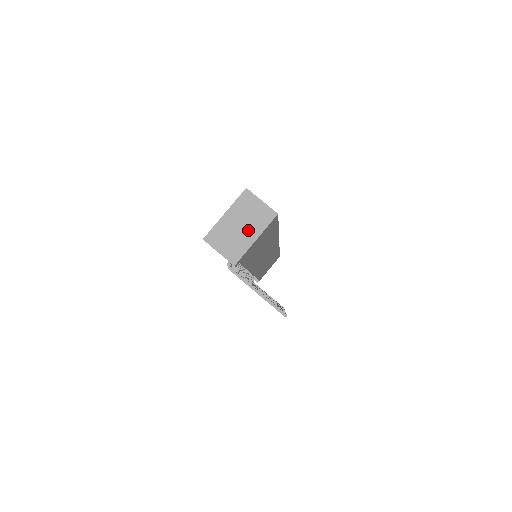
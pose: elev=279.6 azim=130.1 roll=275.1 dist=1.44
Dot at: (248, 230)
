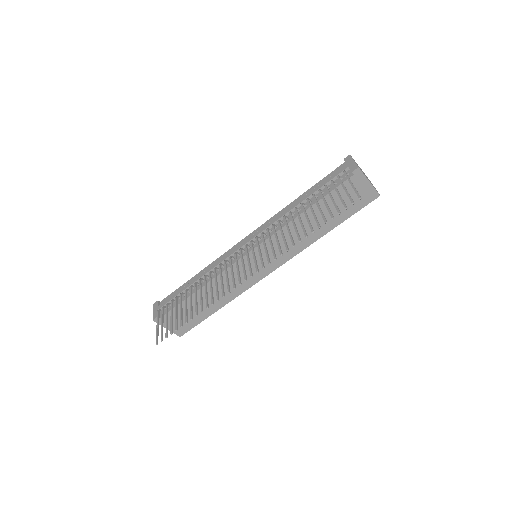
Dot at: (368, 179)
